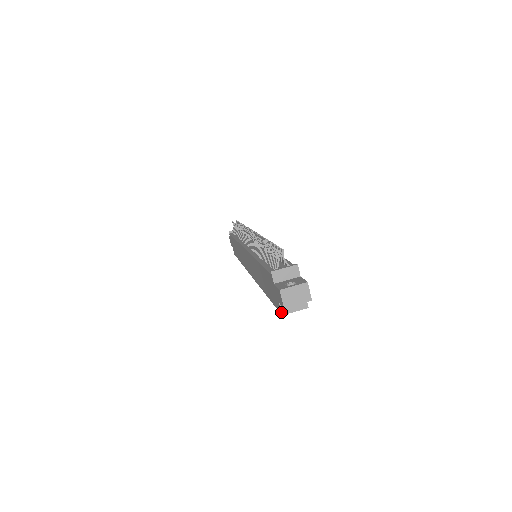
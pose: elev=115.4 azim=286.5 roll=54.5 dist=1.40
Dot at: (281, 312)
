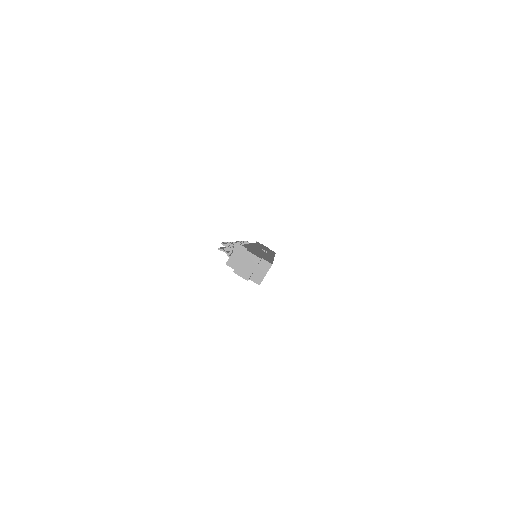
Dot at: occluded
